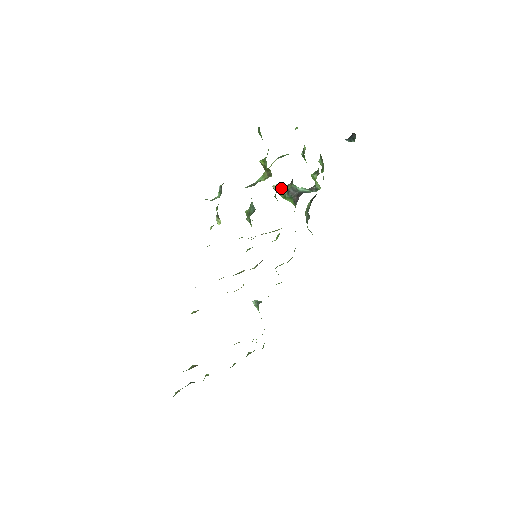
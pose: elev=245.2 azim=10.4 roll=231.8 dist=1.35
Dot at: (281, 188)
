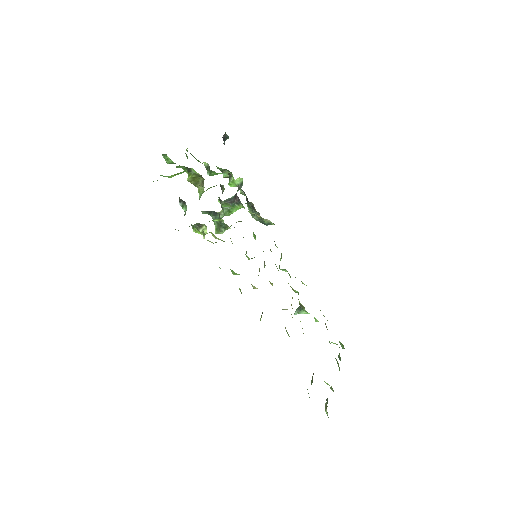
Dot at: occluded
